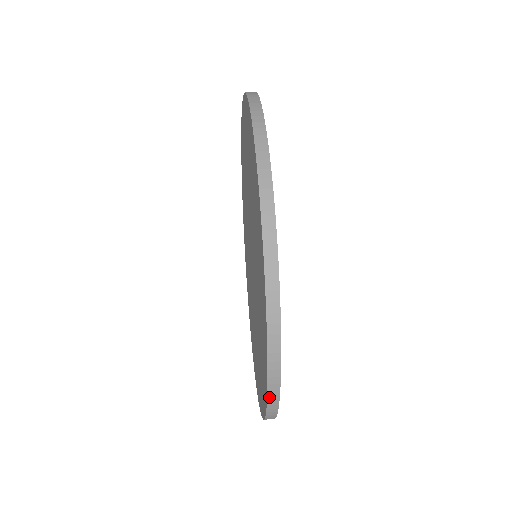
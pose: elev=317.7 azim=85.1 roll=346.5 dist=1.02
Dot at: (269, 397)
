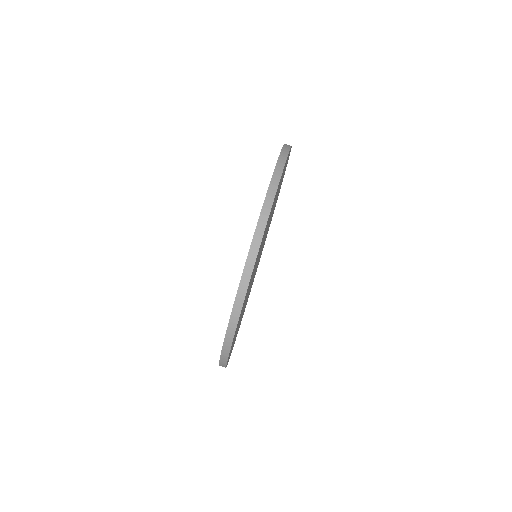
Dot at: (225, 342)
